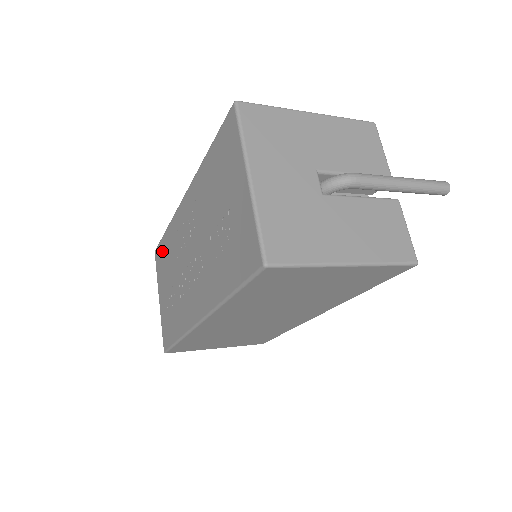
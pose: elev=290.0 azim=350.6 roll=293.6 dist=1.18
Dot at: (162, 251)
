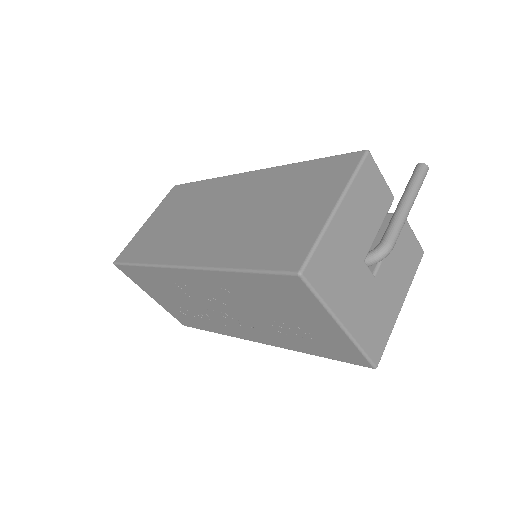
Dot at: (139, 275)
